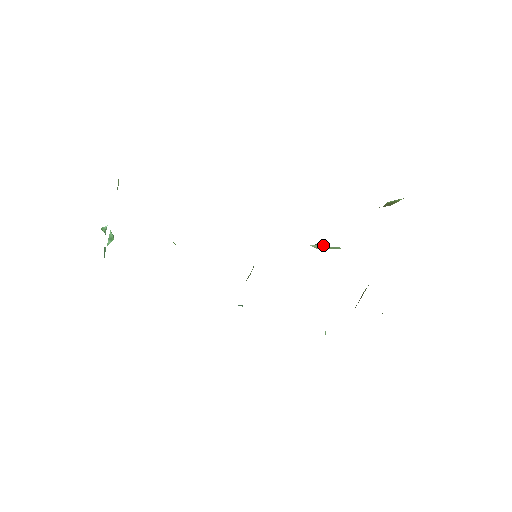
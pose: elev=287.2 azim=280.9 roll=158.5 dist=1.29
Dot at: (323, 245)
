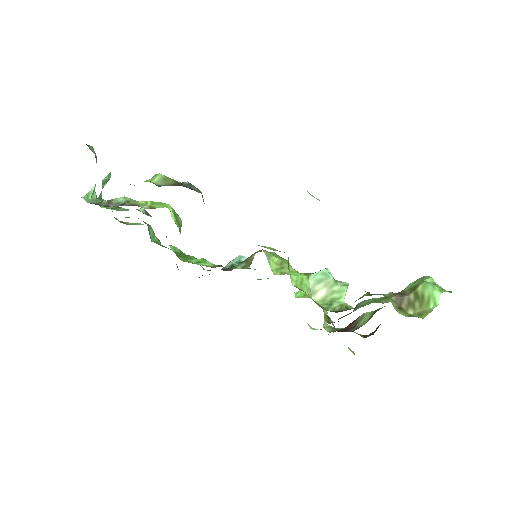
Dot at: (328, 284)
